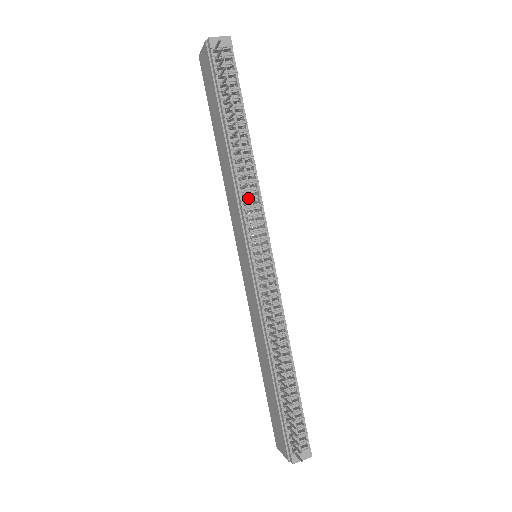
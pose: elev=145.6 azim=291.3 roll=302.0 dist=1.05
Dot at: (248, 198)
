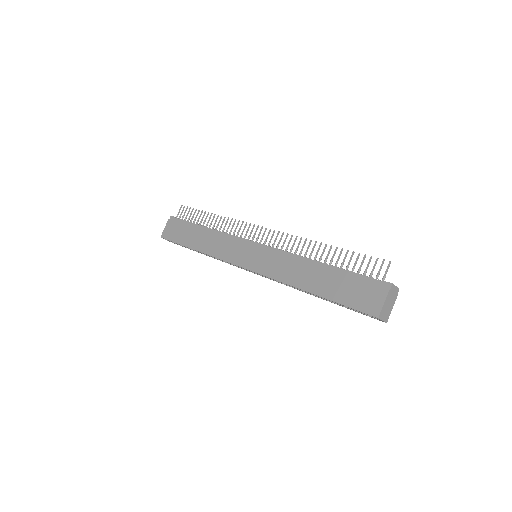
Dot at: occluded
